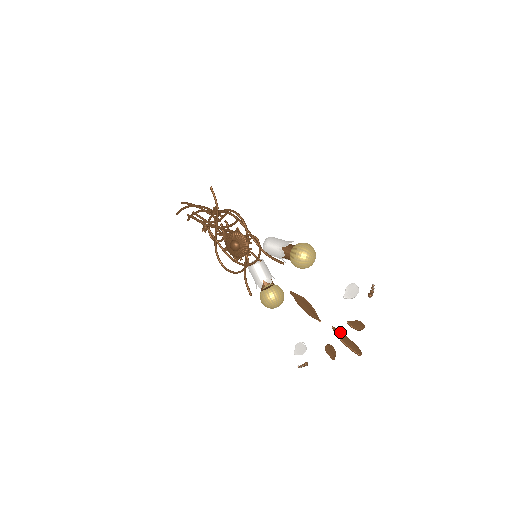
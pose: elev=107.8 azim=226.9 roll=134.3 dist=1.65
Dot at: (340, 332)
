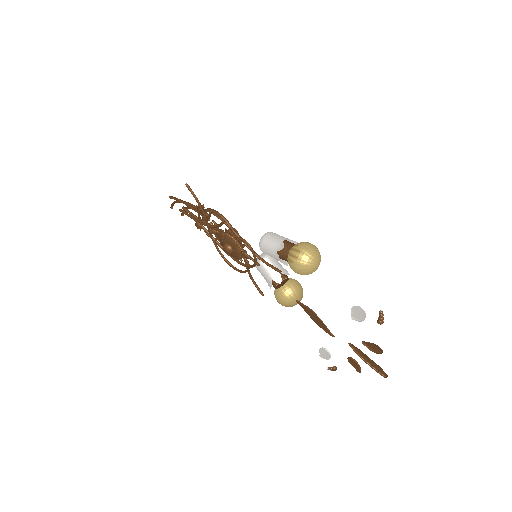
Dot at: (358, 349)
